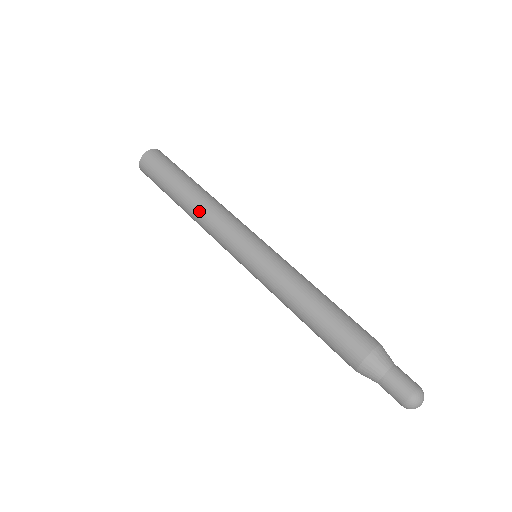
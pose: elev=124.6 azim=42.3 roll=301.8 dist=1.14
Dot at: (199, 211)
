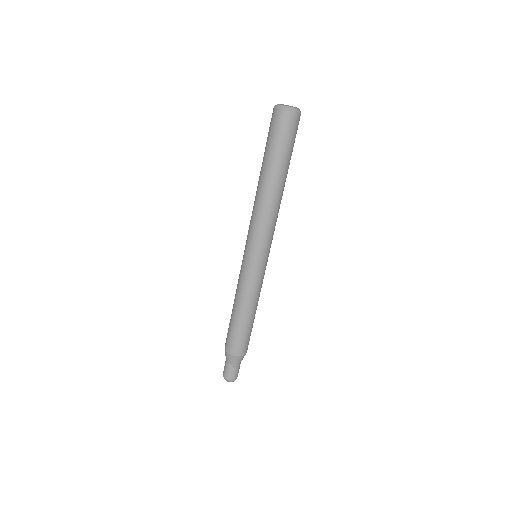
Dot at: (257, 199)
